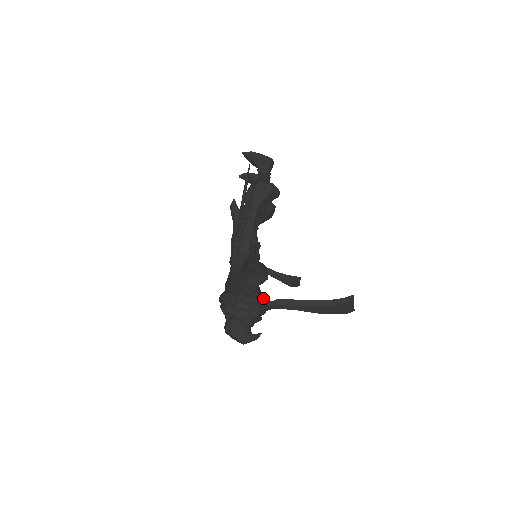
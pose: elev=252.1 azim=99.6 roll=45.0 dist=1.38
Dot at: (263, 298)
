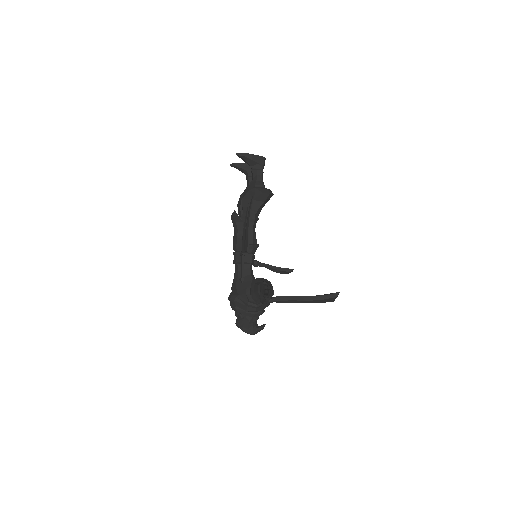
Dot at: occluded
